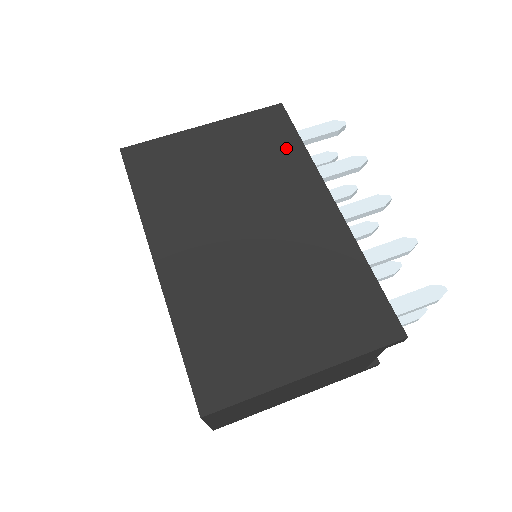
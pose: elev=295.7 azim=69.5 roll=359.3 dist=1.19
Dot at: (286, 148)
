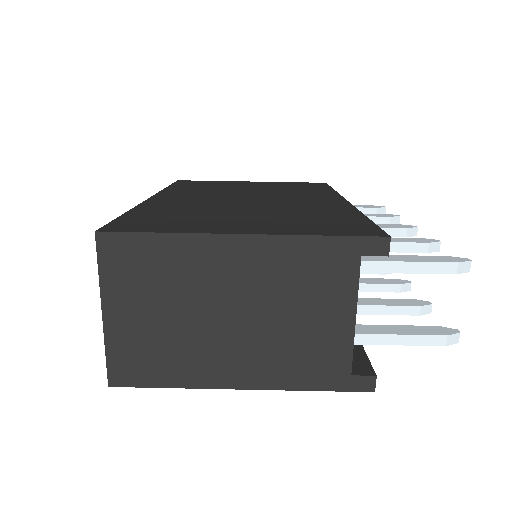
Dot at: (316, 189)
